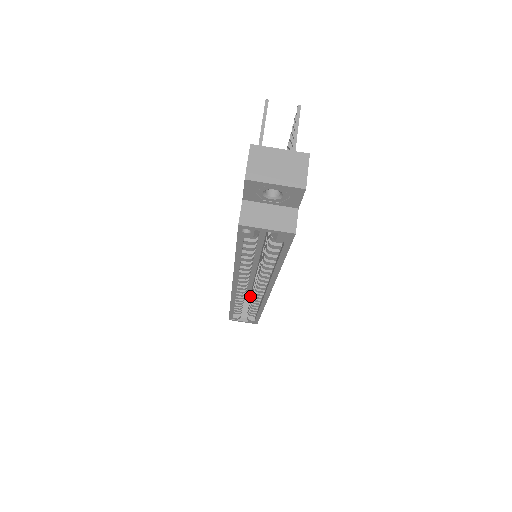
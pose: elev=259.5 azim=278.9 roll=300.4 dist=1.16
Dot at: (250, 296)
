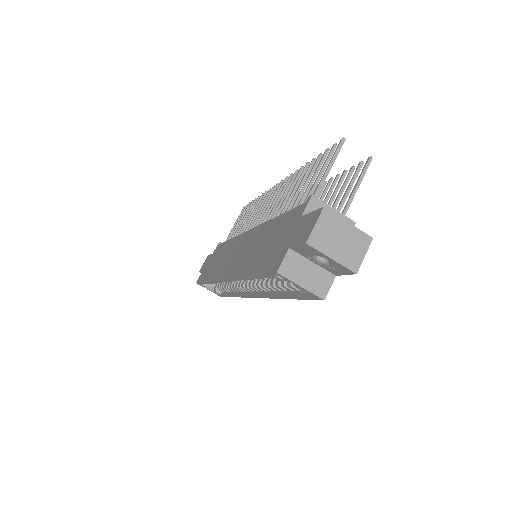
Dot at: occluded
